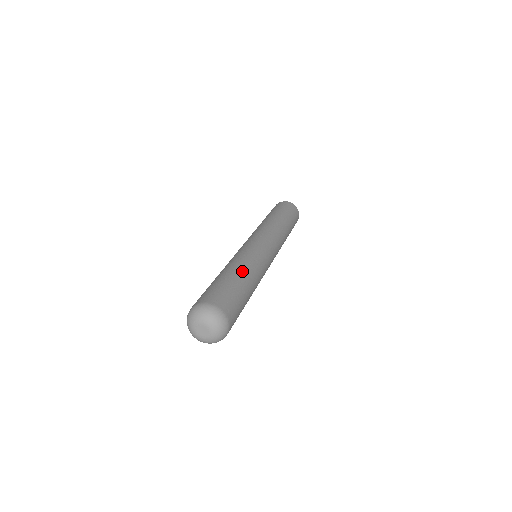
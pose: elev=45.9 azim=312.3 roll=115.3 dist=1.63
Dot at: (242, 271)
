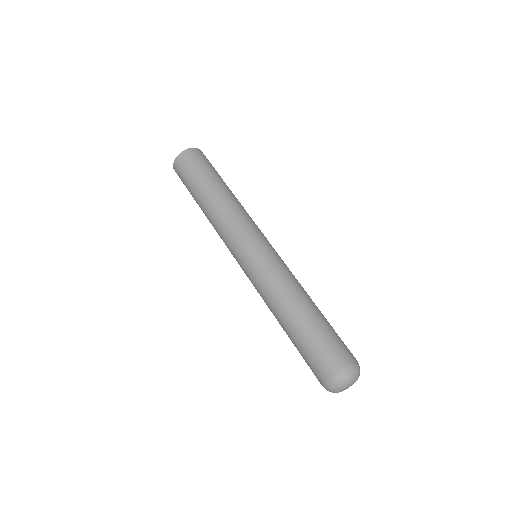
Dot at: (287, 314)
